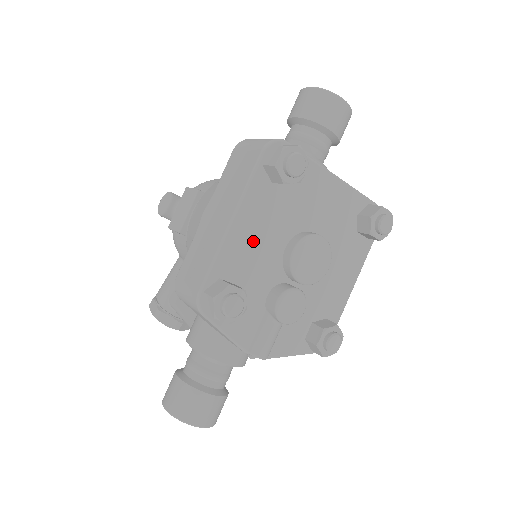
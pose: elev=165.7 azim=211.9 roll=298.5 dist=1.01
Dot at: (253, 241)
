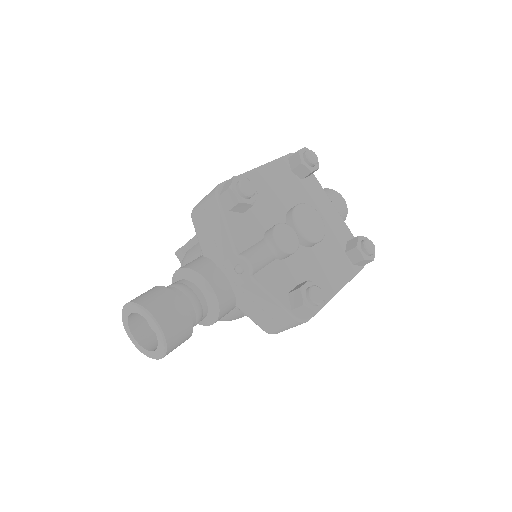
Dot at: (269, 189)
